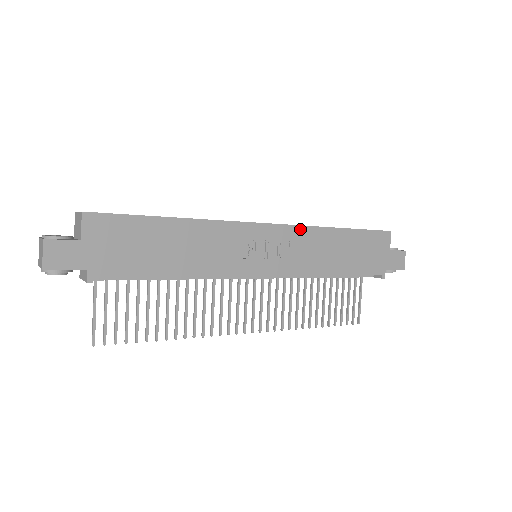
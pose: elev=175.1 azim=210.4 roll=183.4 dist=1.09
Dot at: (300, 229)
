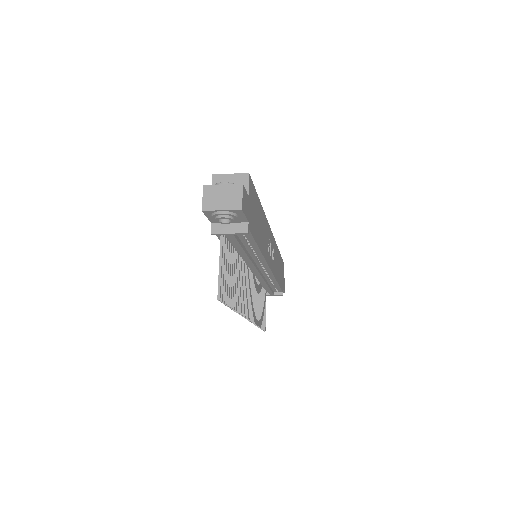
Dot at: (275, 242)
